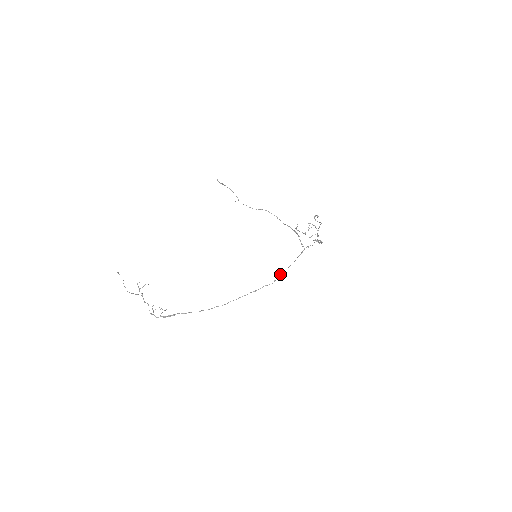
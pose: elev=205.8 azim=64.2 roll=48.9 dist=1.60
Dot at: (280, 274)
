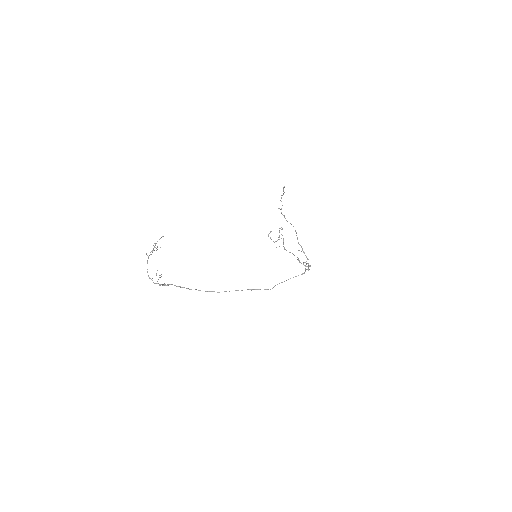
Dot at: occluded
